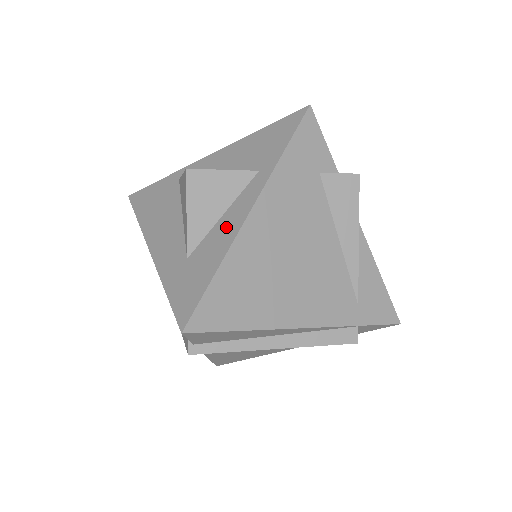
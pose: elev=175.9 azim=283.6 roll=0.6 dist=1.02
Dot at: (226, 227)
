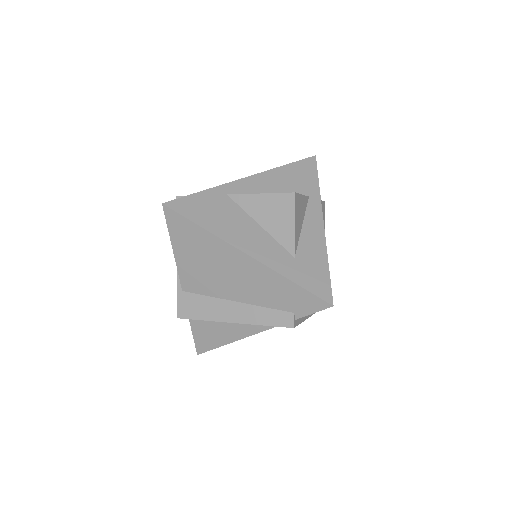
Dot at: (313, 235)
